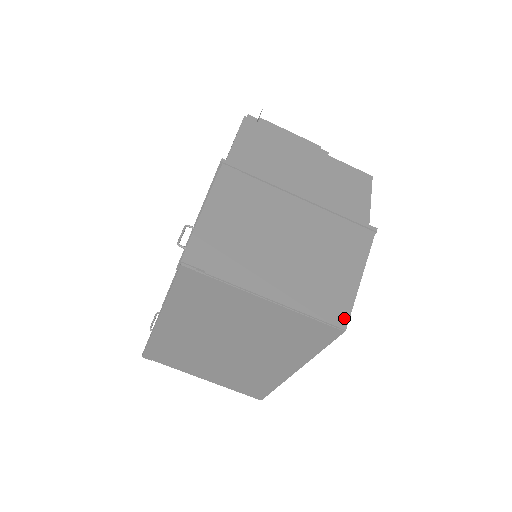
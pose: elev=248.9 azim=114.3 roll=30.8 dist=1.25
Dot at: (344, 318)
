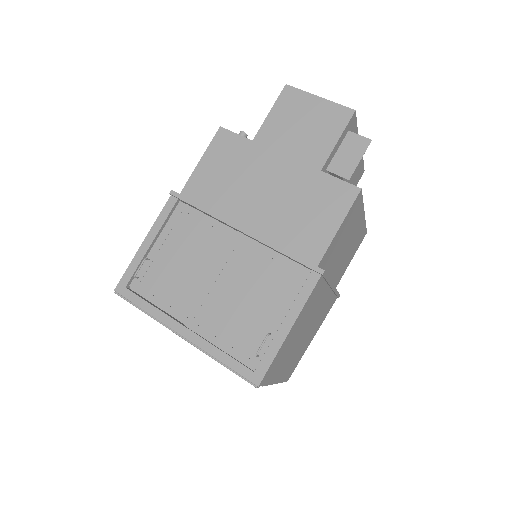
Dot at: (291, 374)
